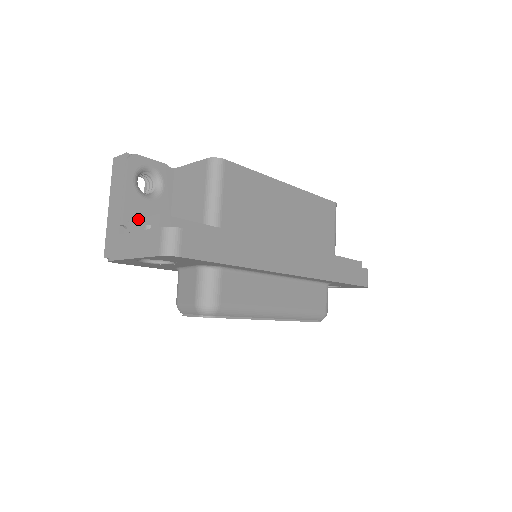
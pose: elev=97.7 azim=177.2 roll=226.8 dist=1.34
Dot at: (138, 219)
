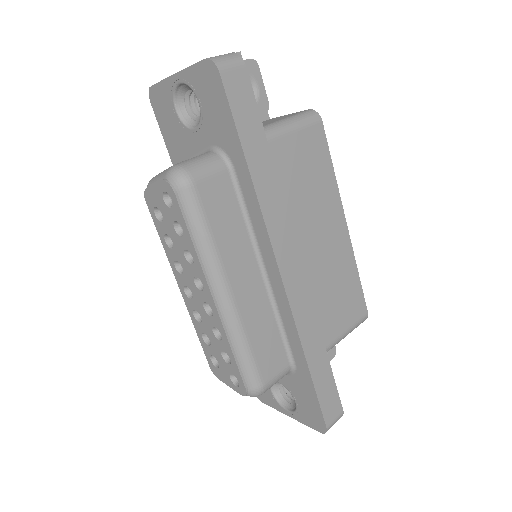
Dot at: occluded
